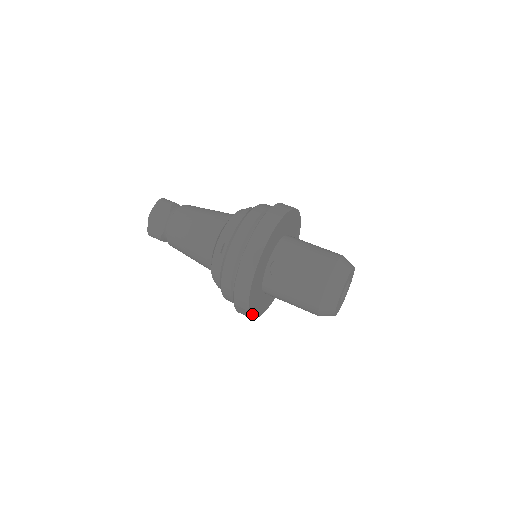
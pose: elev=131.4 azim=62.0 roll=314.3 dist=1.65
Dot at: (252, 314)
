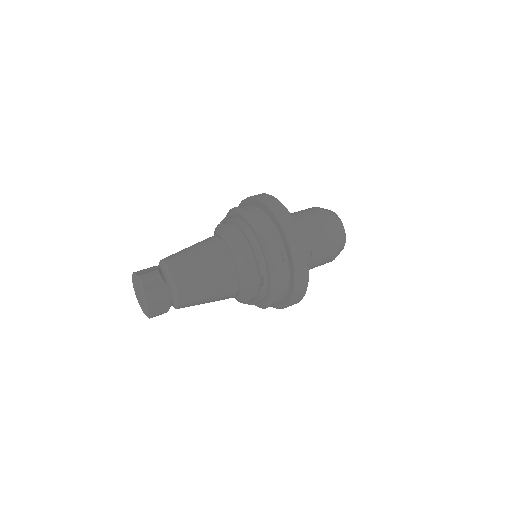
Dot at: occluded
